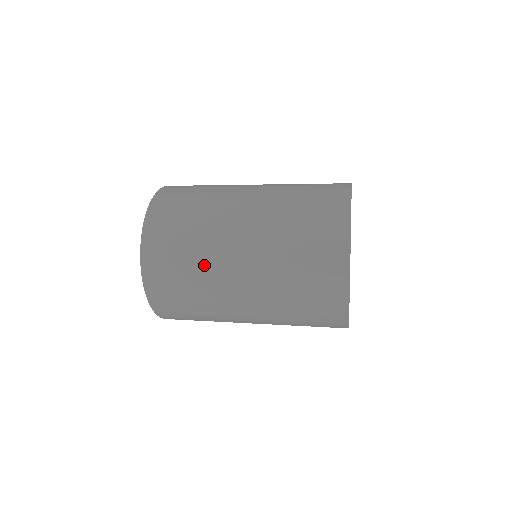
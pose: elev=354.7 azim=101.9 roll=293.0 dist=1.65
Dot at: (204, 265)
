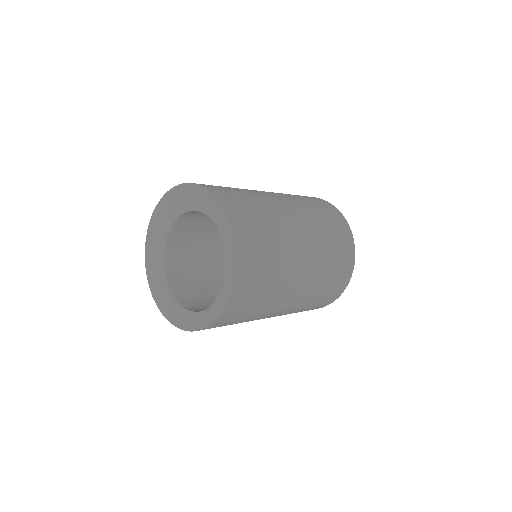
Dot at: (282, 245)
